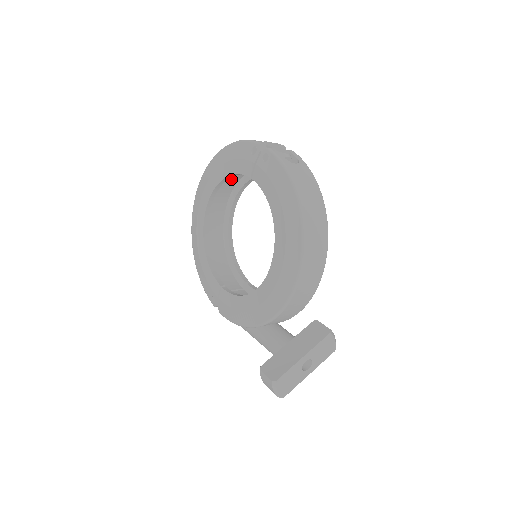
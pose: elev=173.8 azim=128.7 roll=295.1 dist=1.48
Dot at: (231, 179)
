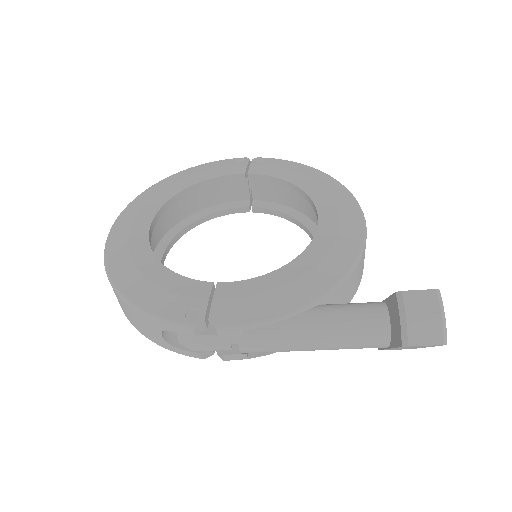
Dot at: (177, 211)
